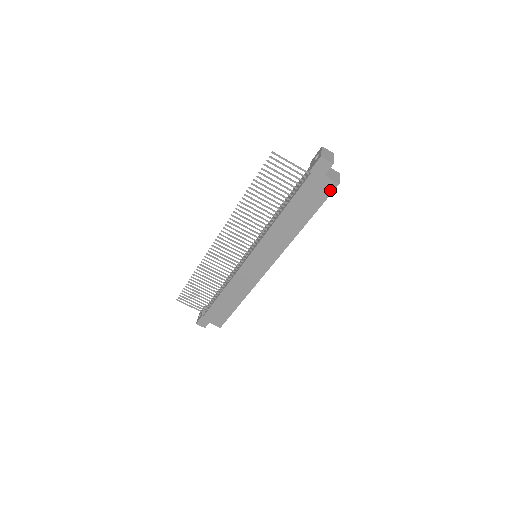
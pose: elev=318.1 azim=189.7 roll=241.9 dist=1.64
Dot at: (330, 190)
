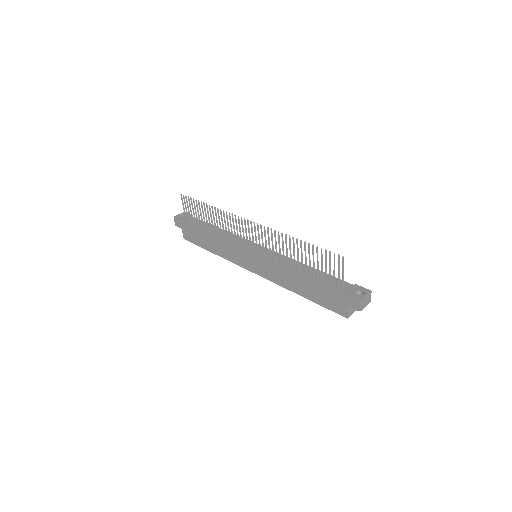
Dot at: (339, 312)
